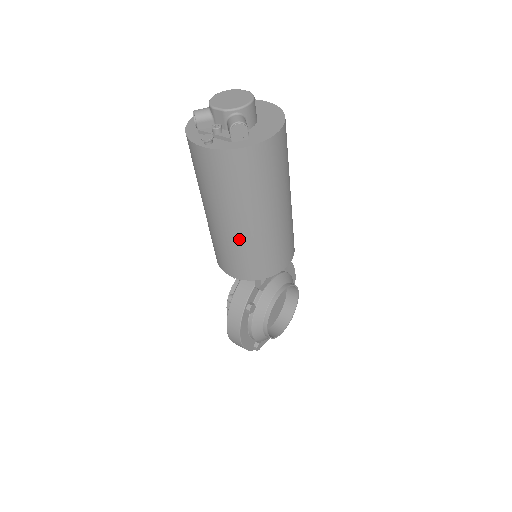
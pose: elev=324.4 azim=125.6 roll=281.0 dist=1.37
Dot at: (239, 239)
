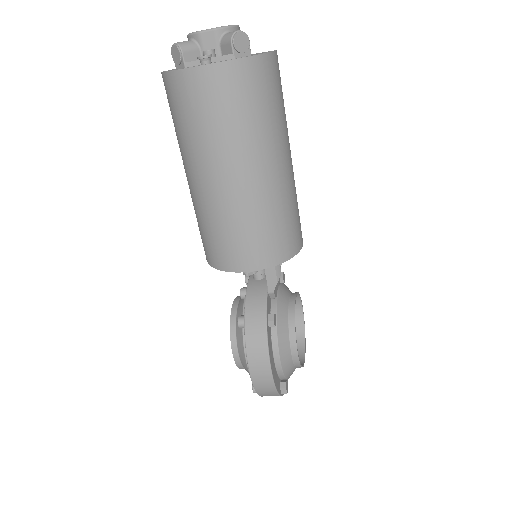
Dot at: (255, 200)
